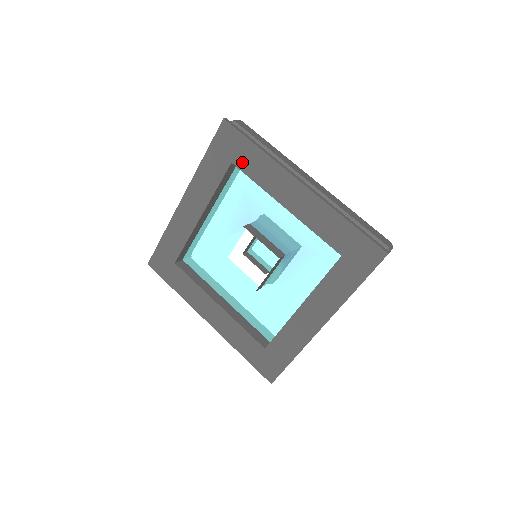
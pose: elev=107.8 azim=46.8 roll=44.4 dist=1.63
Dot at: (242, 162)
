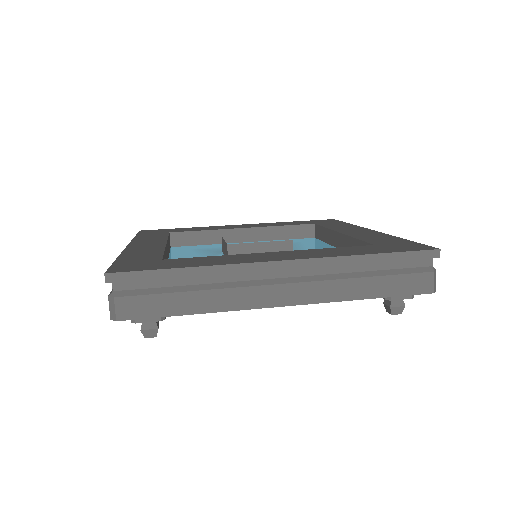
Dot at: (179, 231)
